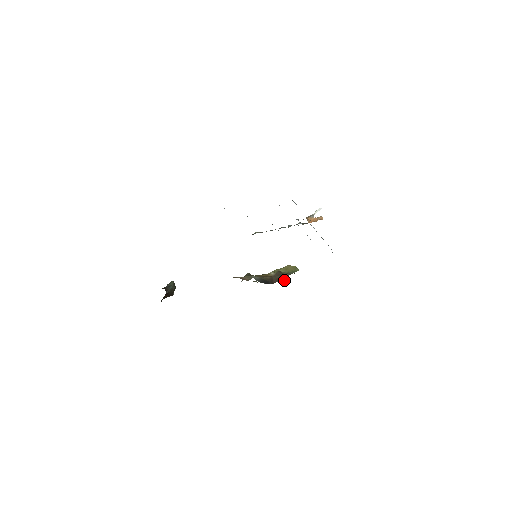
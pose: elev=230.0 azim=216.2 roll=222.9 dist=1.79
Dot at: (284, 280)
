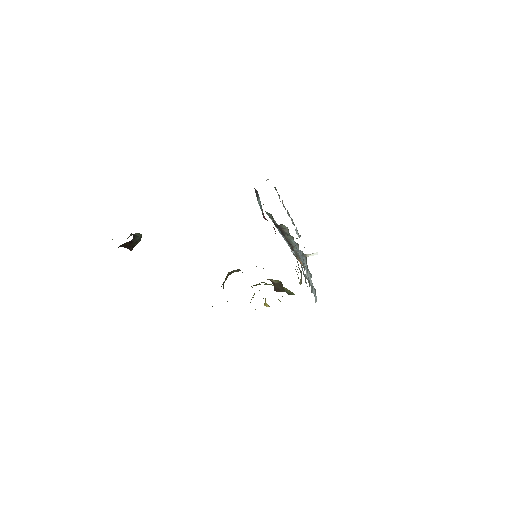
Dot at: occluded
